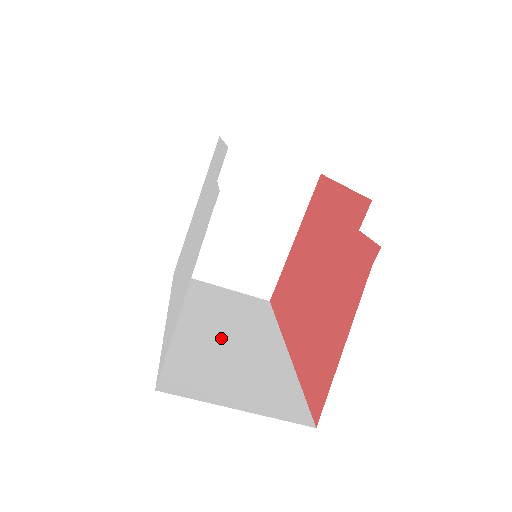
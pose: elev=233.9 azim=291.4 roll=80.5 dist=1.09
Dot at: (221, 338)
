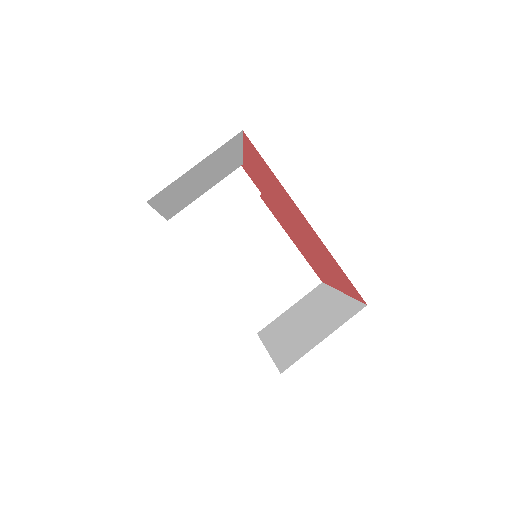
Dot at: occluded
